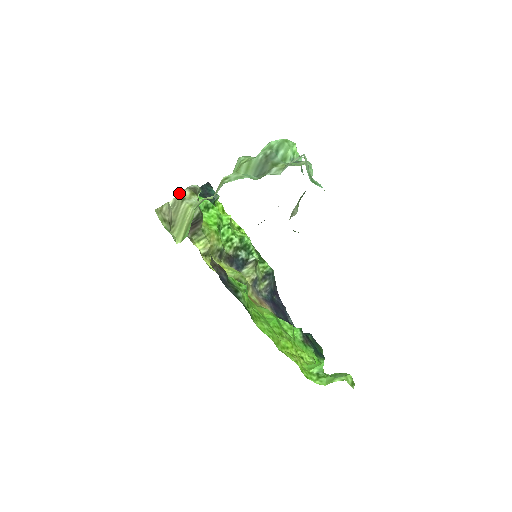
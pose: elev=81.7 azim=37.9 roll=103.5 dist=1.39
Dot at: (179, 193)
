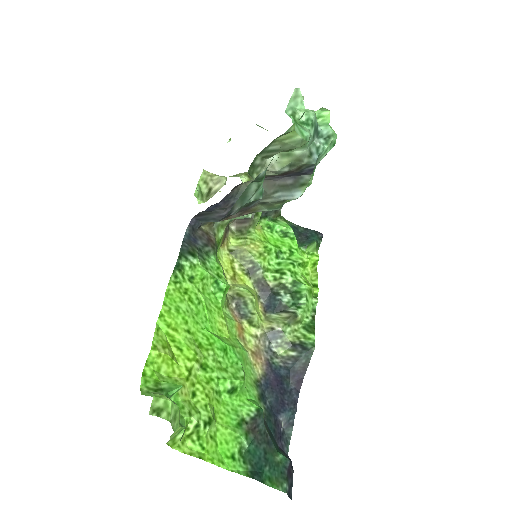
Dot at: (239, 173)
